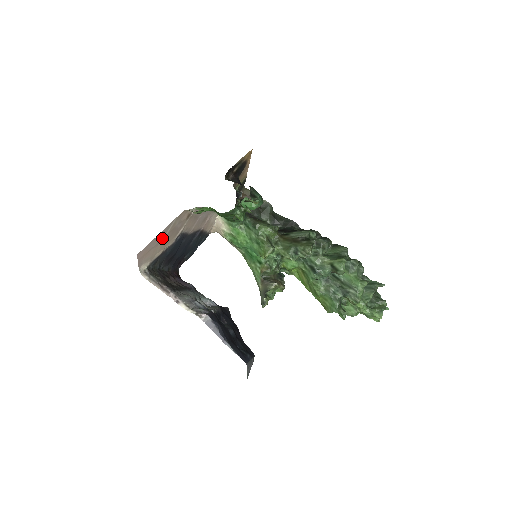
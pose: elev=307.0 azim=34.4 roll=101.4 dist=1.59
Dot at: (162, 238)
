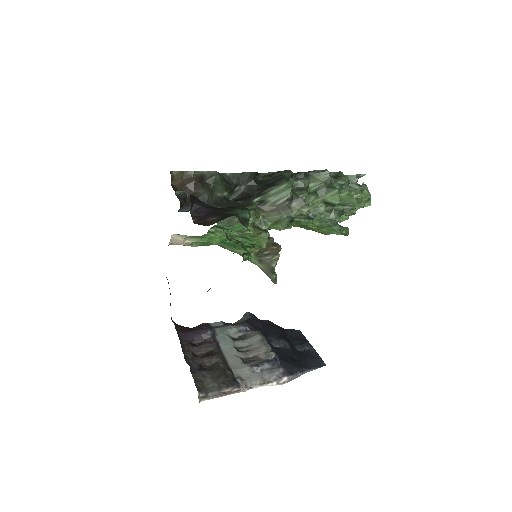
Dot at: occluded
